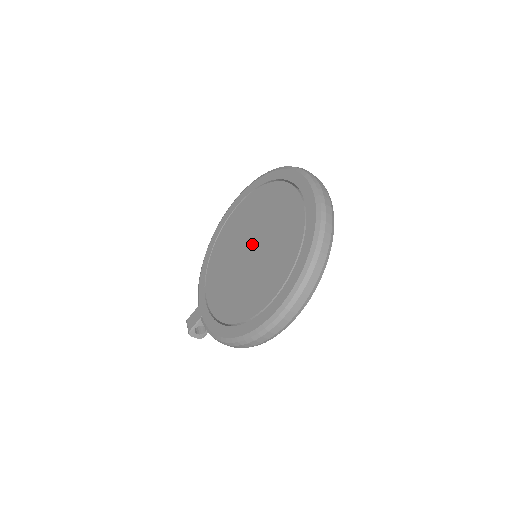
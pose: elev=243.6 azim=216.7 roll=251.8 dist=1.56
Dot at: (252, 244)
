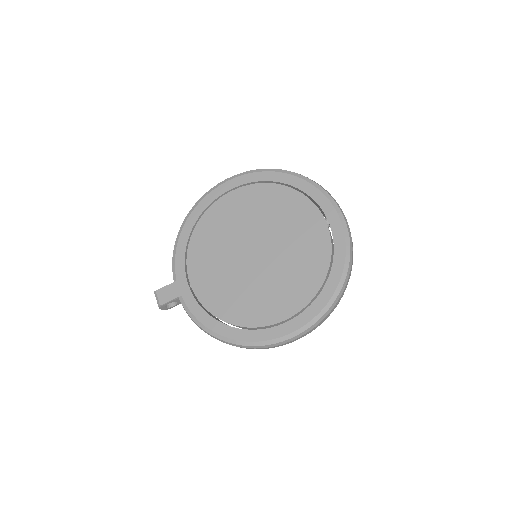
Dot at: (259, 247)
